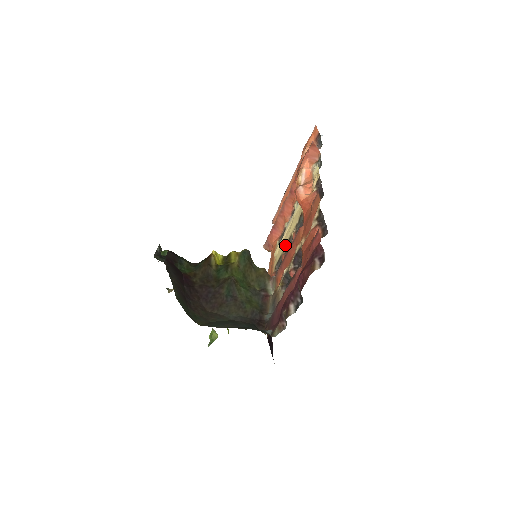
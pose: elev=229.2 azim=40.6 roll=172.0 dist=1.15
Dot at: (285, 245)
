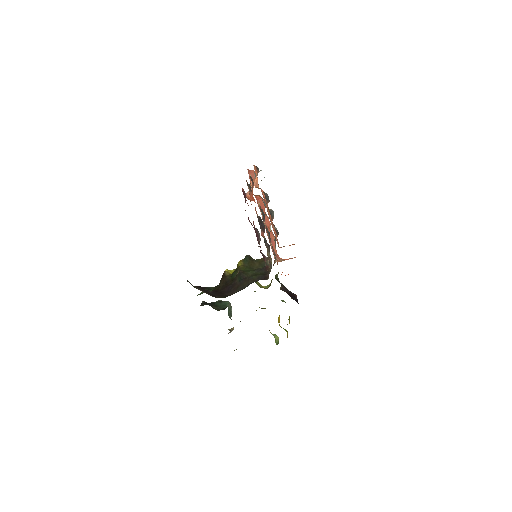
Dot at: (268, 236)
